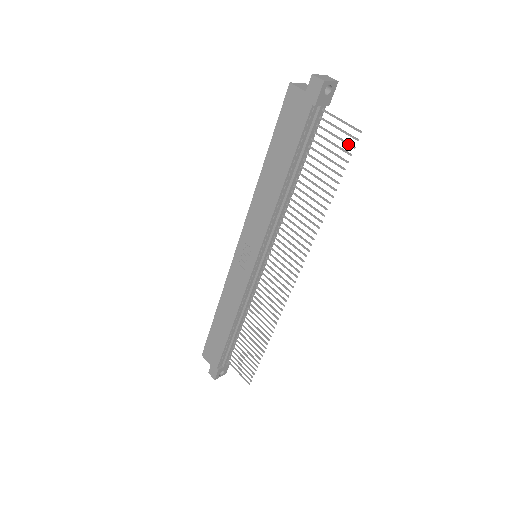
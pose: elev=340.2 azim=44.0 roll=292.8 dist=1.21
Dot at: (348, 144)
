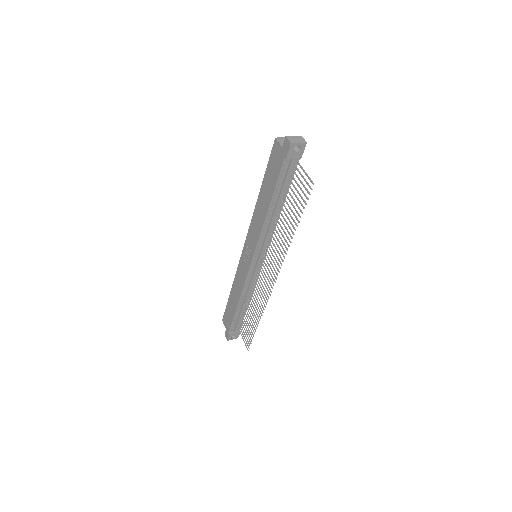
Dot at: (307, 191)
